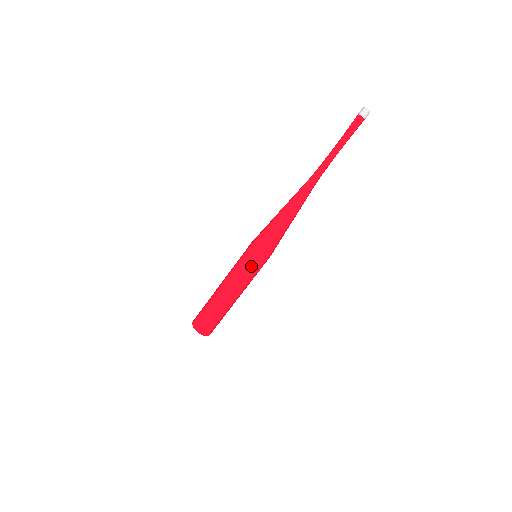
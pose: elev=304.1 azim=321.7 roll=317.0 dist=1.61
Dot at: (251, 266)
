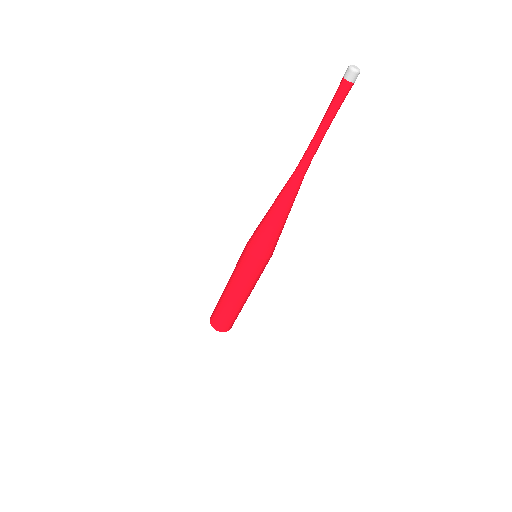
Dot at: (242, 265)
